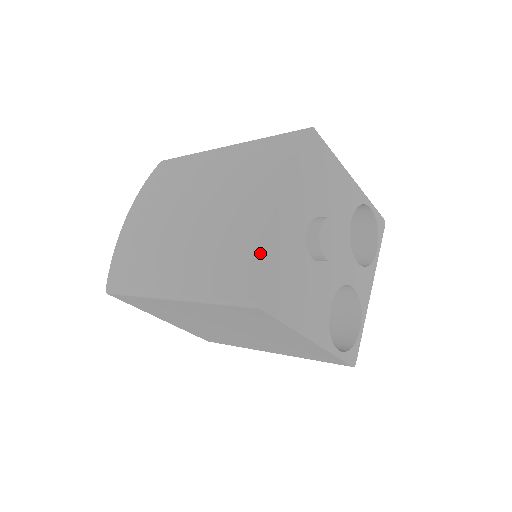
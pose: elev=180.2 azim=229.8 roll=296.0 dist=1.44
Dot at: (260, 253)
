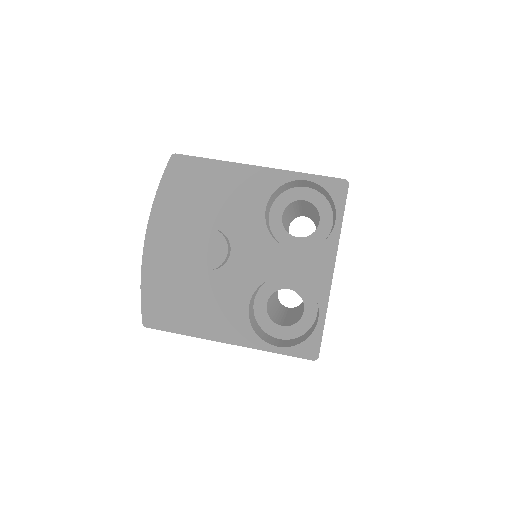
Dot at: (142, 283)
